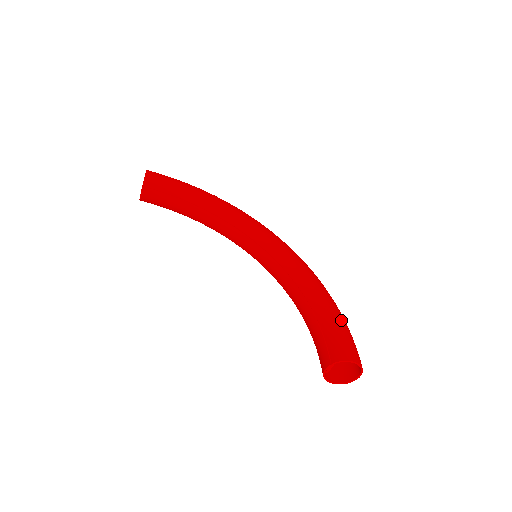
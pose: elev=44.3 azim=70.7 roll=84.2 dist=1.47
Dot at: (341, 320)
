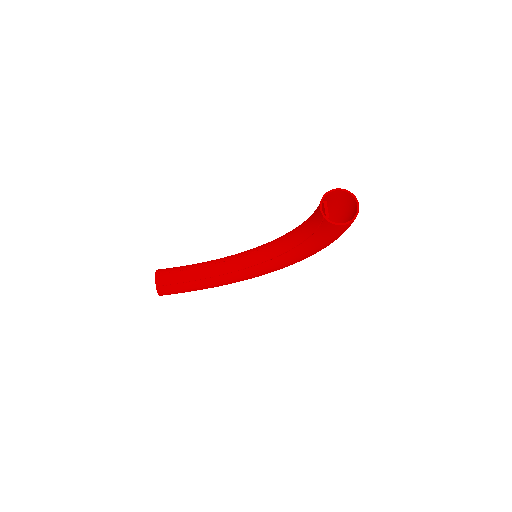
Dot at: (328, 208)
